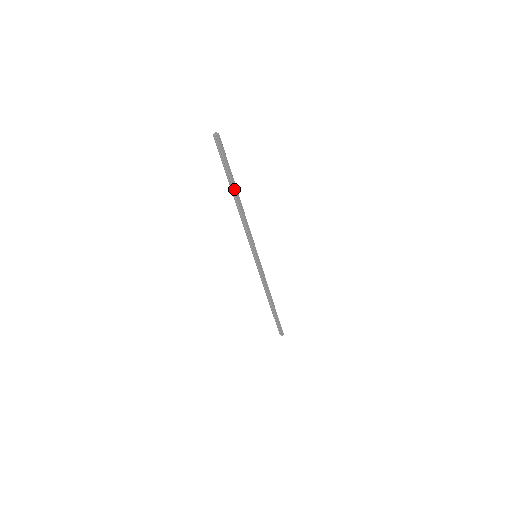
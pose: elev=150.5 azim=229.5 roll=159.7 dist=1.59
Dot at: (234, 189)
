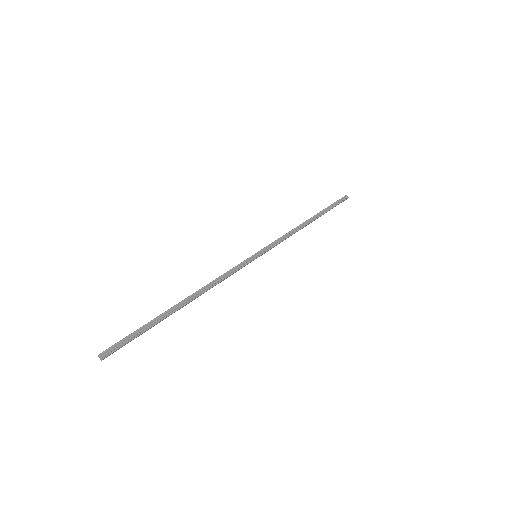
Dot at: (172, 313)
